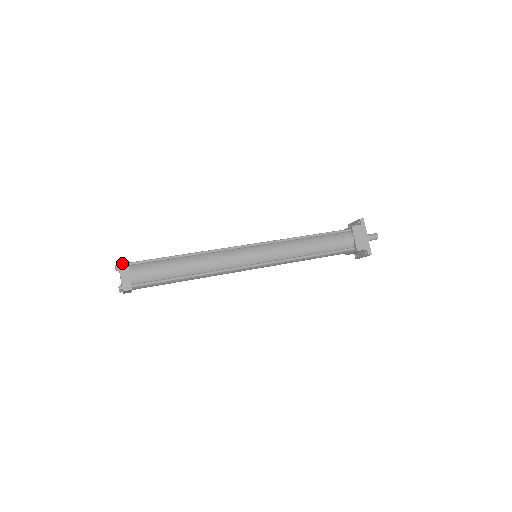
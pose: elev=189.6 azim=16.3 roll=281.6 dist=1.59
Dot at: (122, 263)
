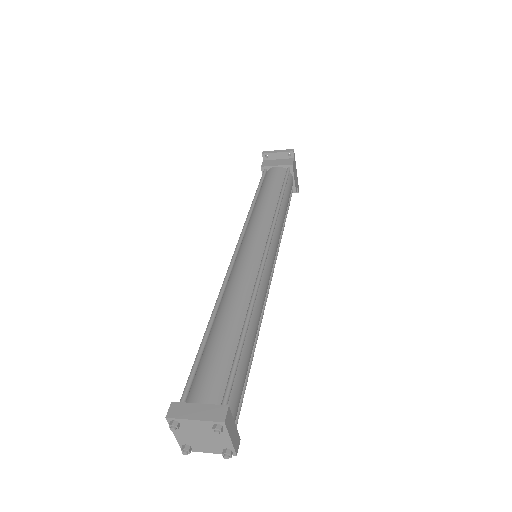
Dot at: (227, 419)
